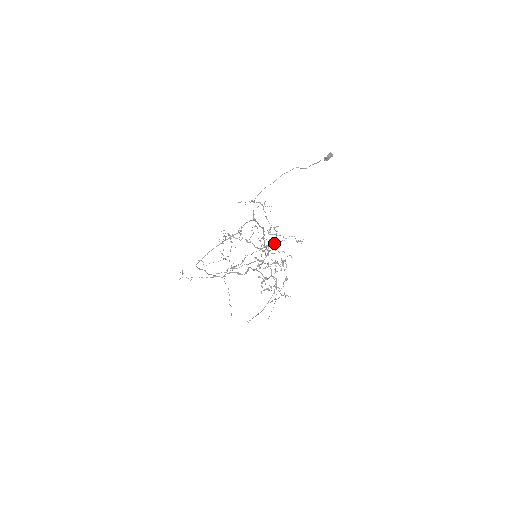
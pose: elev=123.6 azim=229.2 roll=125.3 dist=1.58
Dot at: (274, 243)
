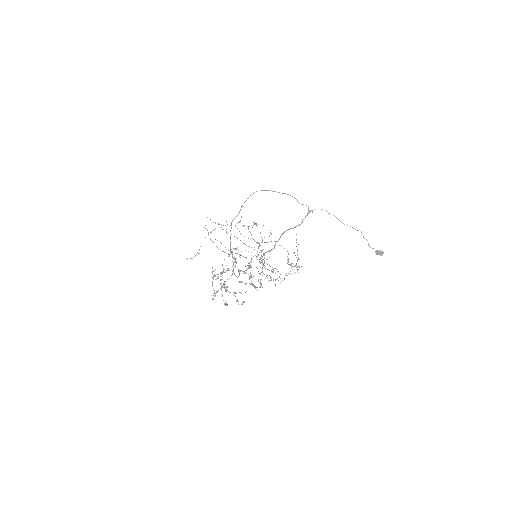
Dot at: occluded
